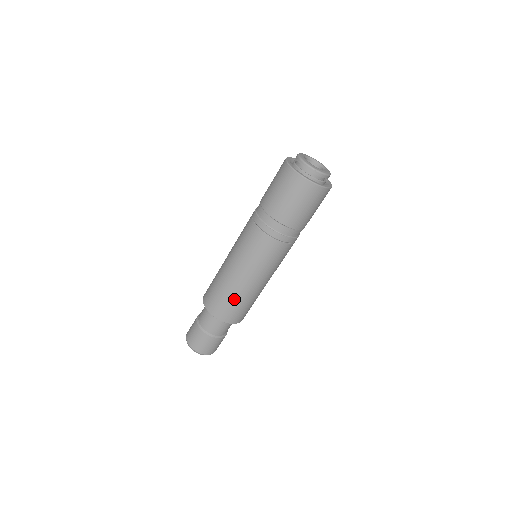
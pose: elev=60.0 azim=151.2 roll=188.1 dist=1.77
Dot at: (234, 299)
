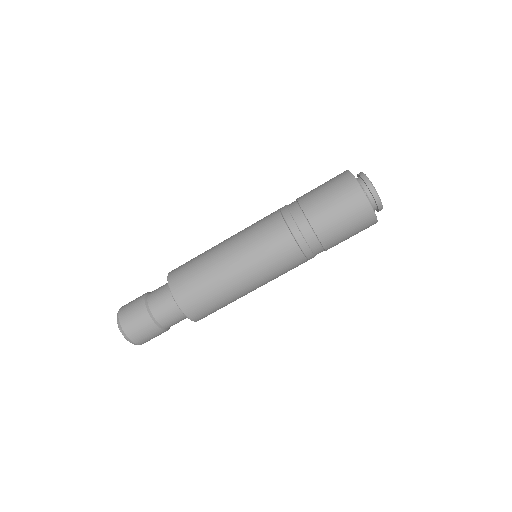
Dot at: (223, 303)
